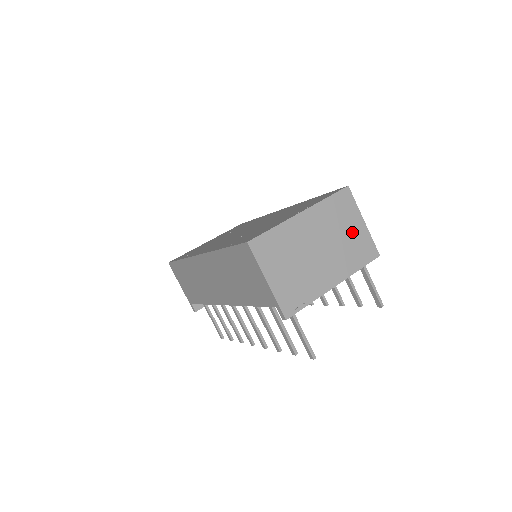
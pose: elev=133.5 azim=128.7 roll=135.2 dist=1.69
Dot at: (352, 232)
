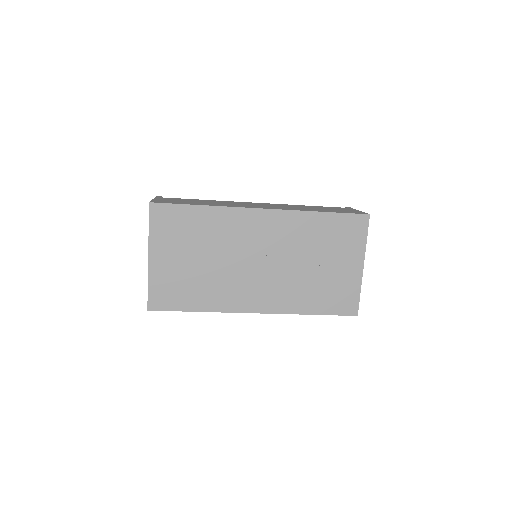
Dot at: occluded
